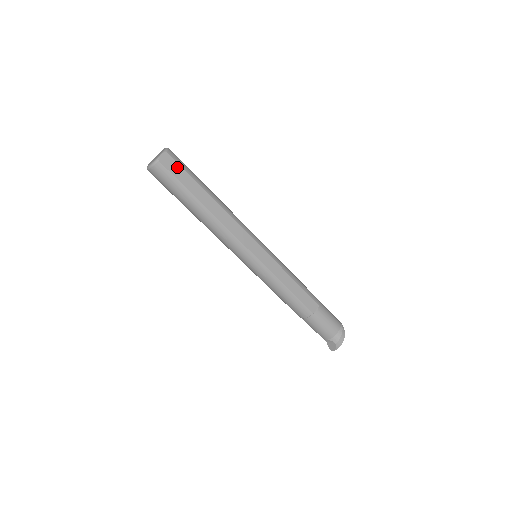
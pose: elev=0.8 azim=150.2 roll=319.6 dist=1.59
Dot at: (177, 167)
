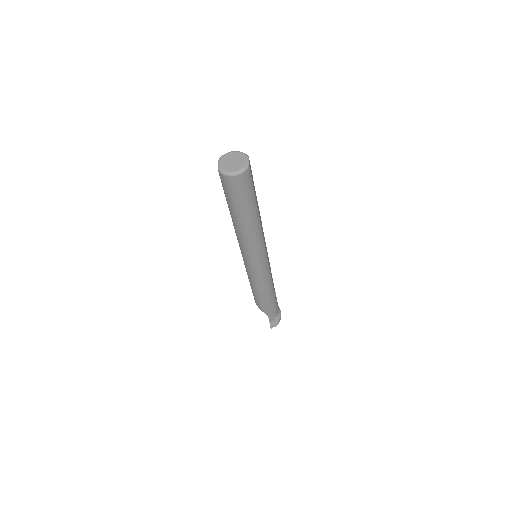
Dot at: (251, 173)
